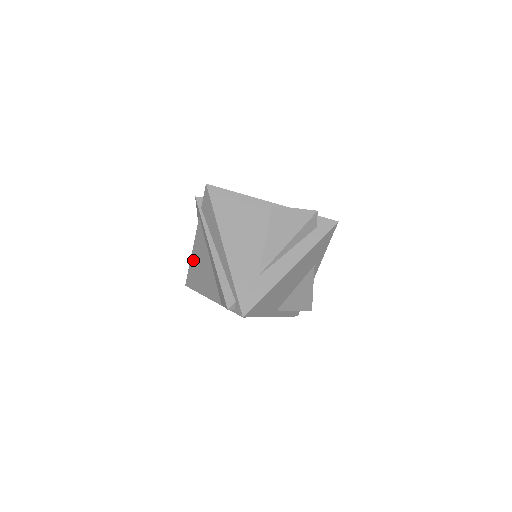
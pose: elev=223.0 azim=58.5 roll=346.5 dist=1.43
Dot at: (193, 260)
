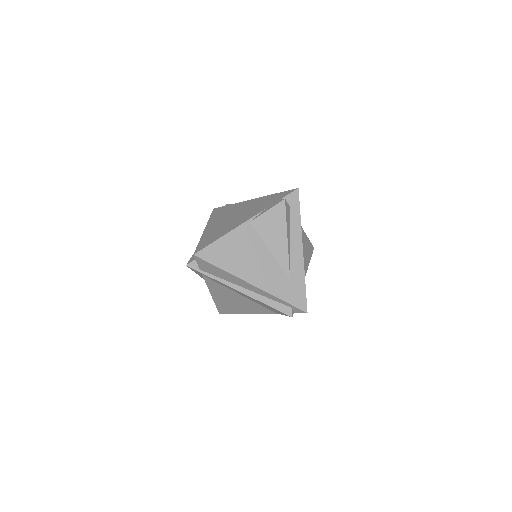
Dot at: (217, 300)
